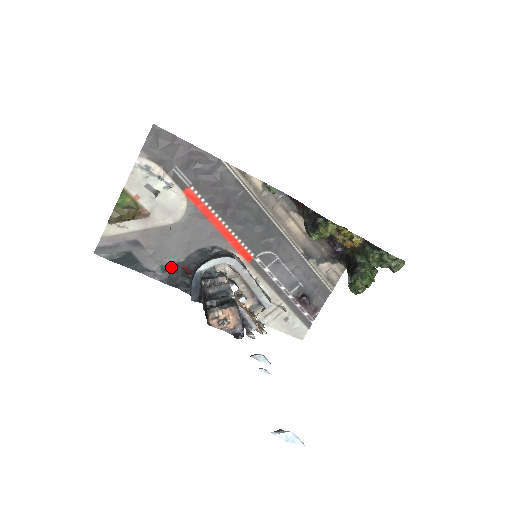
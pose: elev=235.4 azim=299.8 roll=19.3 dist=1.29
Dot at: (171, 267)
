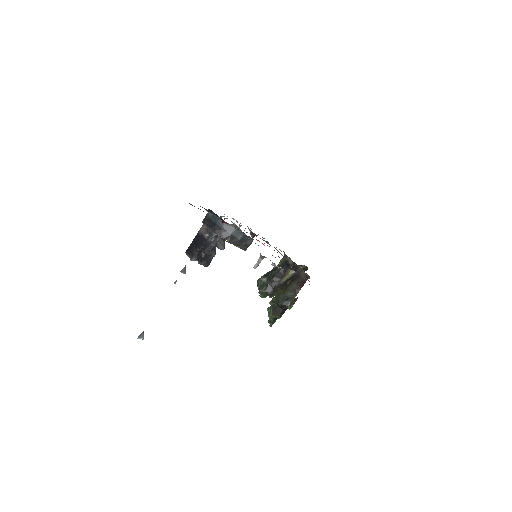
Dot at: occluded
